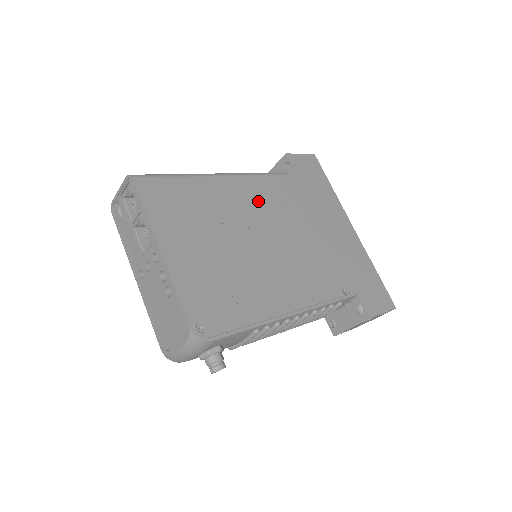
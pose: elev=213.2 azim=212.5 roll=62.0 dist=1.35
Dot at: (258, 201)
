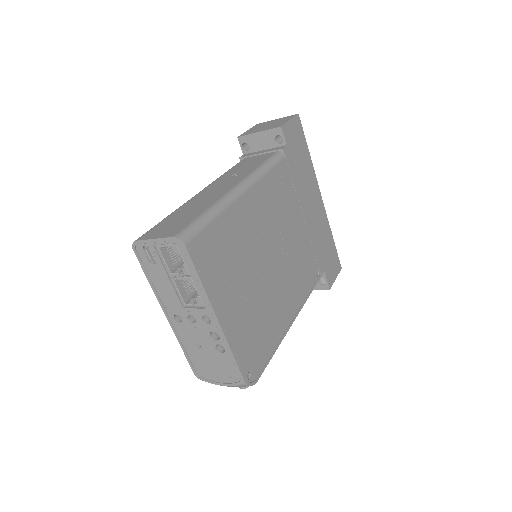
Dot at: (268, 209)
